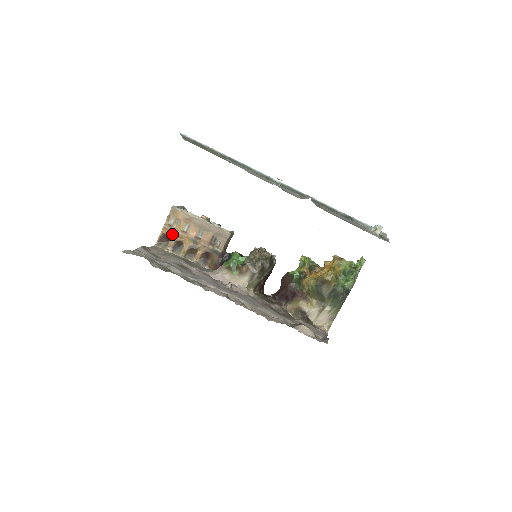
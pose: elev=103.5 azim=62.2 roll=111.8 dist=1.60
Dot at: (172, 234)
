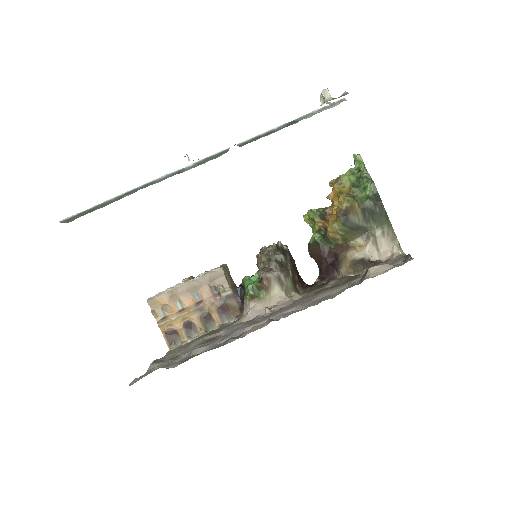
Dot at: (173, 324)
